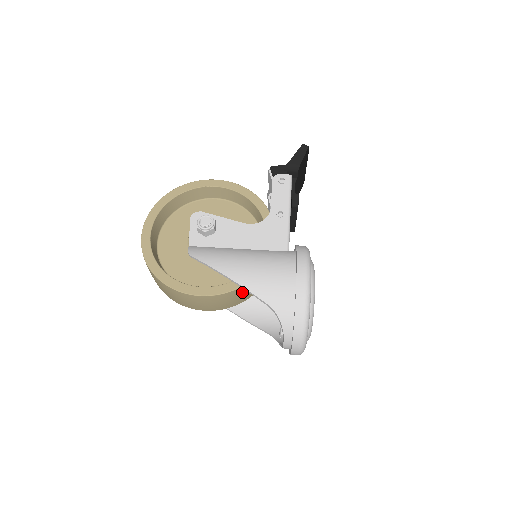
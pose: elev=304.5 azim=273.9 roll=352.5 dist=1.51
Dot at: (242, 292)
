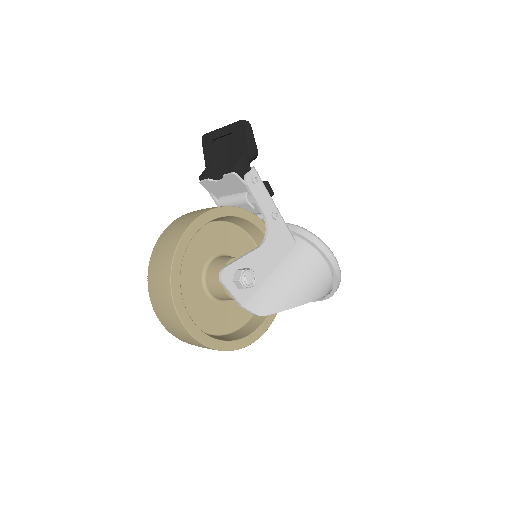
Dot at: occluded
